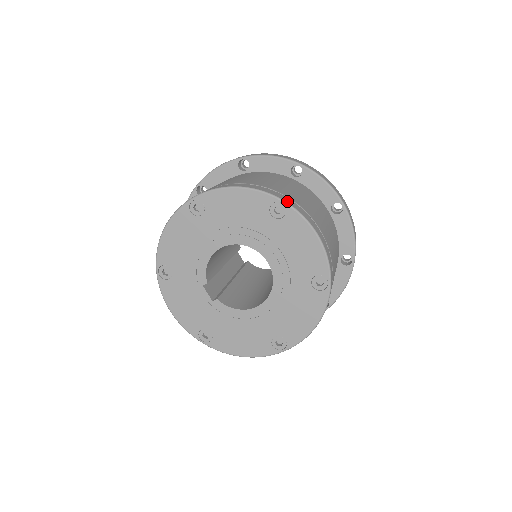
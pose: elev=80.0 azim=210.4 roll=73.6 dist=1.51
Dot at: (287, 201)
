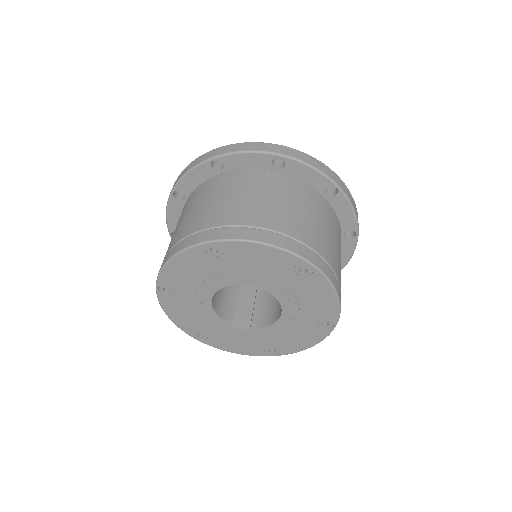
Dot at: (213, 238)
